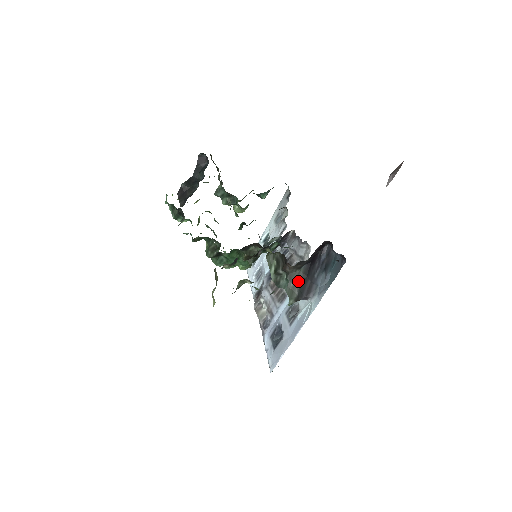
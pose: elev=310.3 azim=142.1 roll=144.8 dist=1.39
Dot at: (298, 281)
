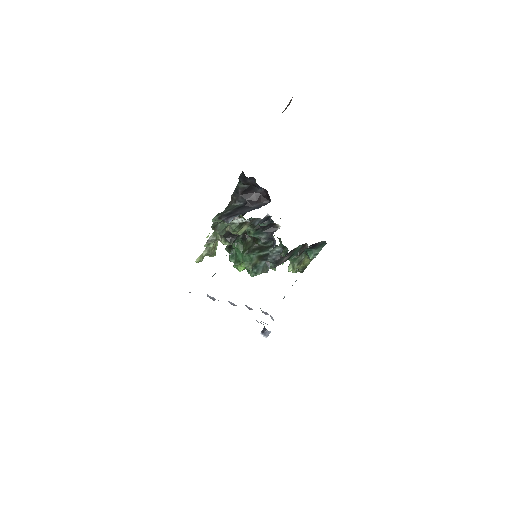
Dot at: (230, 210)
